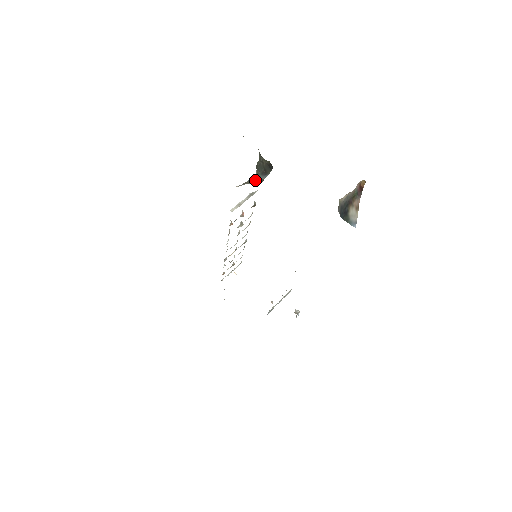
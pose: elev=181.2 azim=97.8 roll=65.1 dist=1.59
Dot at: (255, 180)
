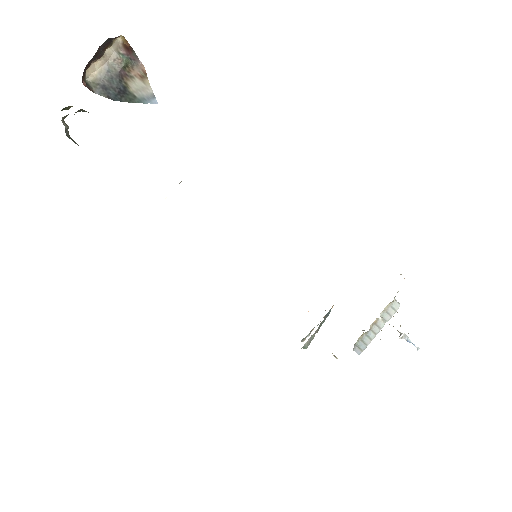
Dot at: occluded
